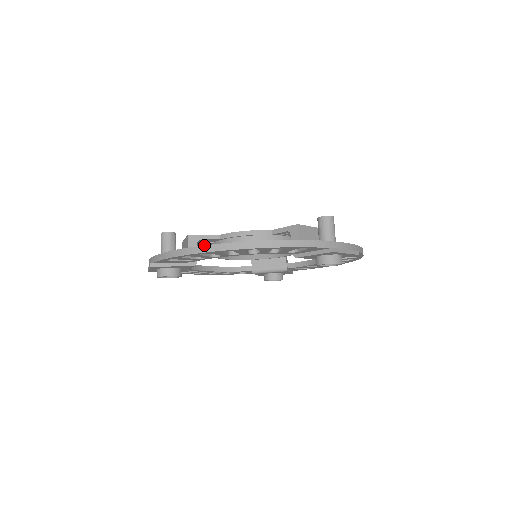
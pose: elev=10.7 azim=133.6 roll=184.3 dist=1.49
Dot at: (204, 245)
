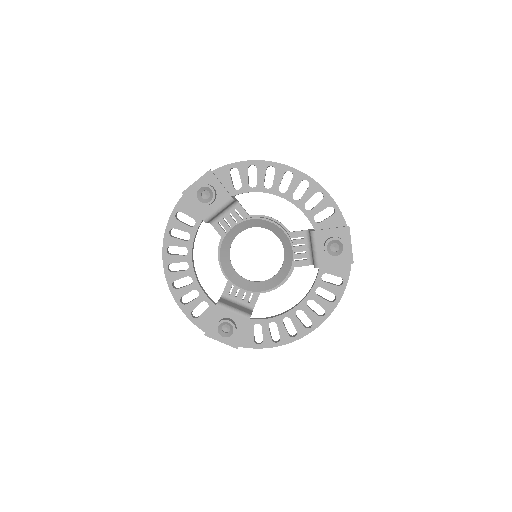
Dot at: (277, 163)
